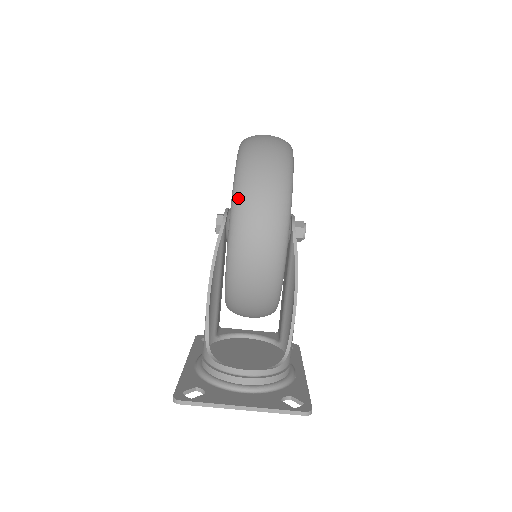
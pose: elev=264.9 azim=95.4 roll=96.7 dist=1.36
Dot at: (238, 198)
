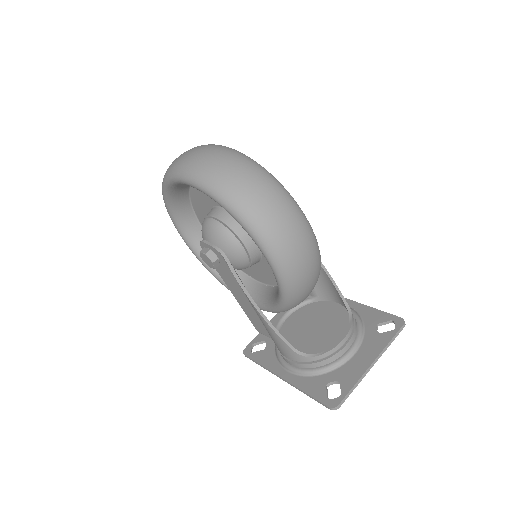
Dot at: (260, 230)
